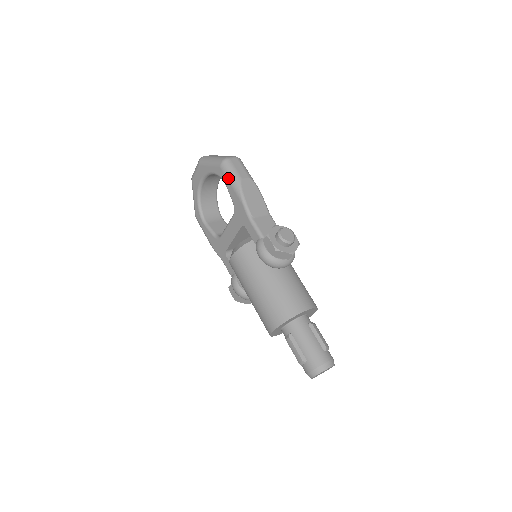
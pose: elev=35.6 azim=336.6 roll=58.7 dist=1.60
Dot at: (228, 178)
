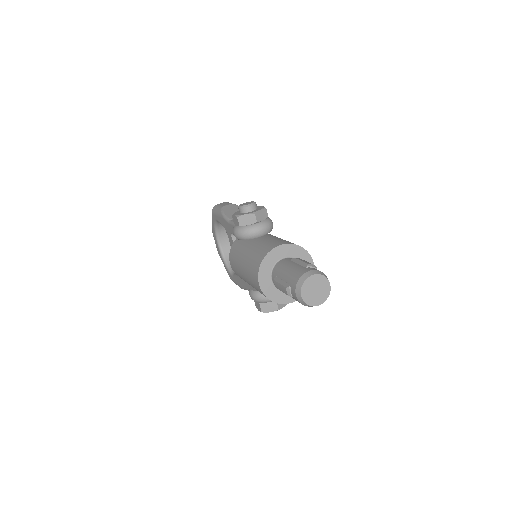
Dot at: (215, 214)
